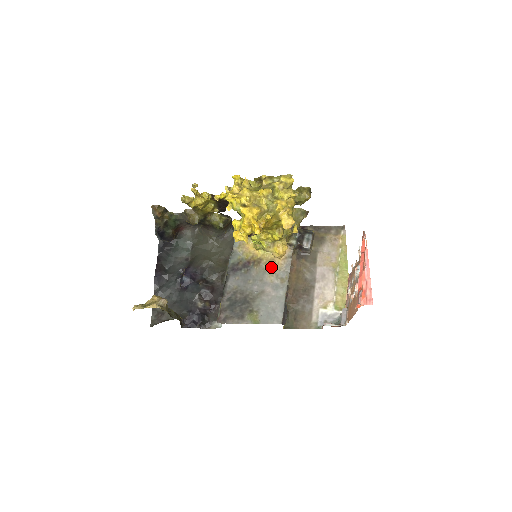
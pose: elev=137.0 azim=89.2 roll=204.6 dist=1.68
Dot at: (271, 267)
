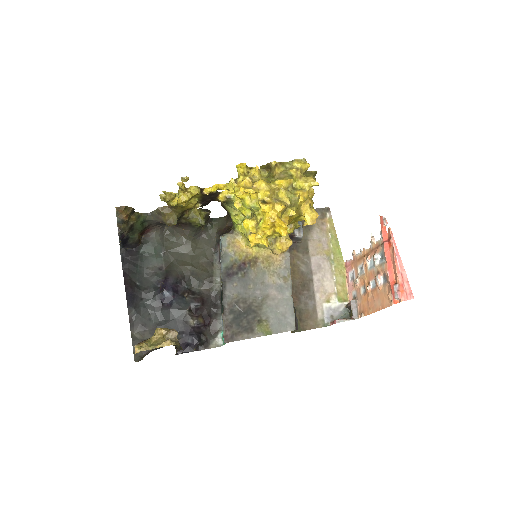
Dot at: (270, 266)
